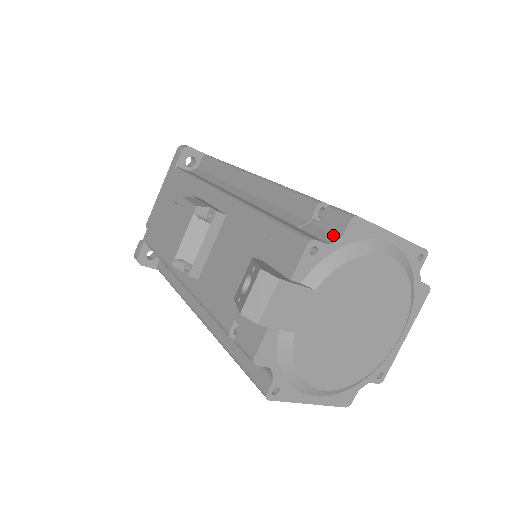
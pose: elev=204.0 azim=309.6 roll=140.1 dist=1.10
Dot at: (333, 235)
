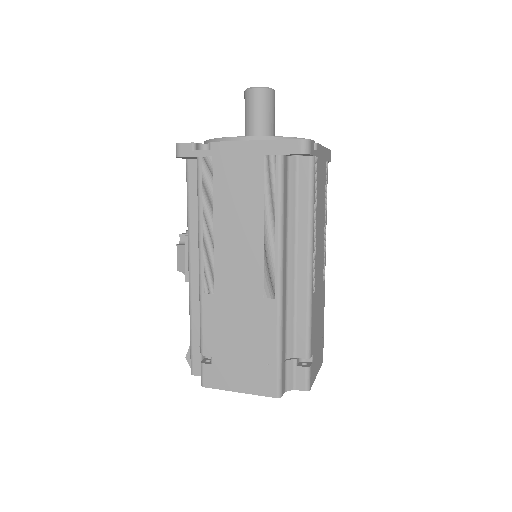
Dot at: occluded
